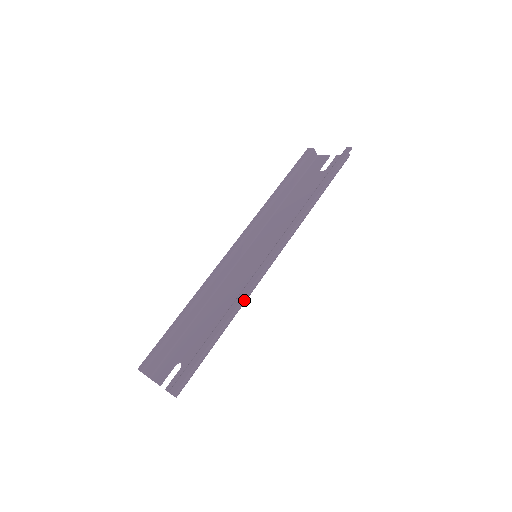
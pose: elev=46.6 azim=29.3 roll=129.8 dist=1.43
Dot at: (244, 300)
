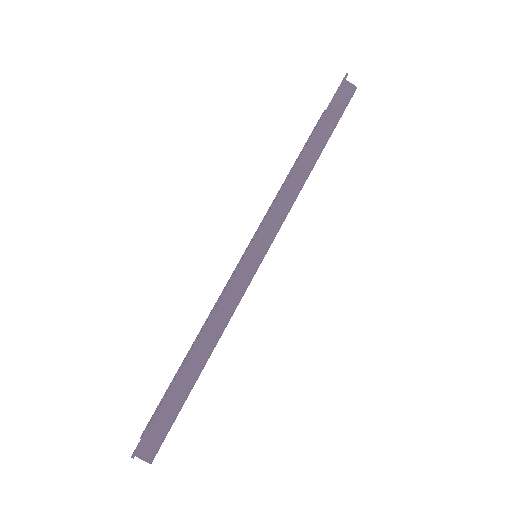
Dot at: (228, 311)
